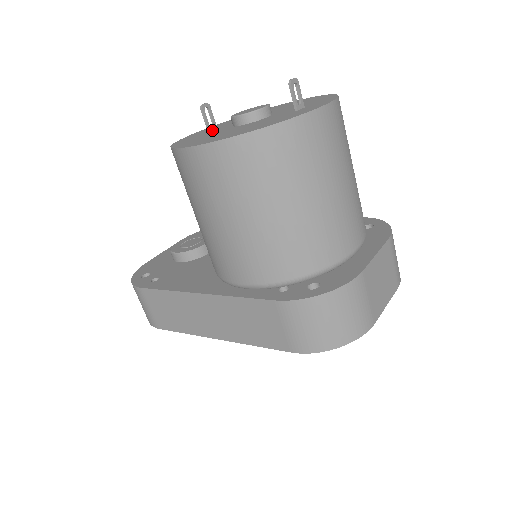
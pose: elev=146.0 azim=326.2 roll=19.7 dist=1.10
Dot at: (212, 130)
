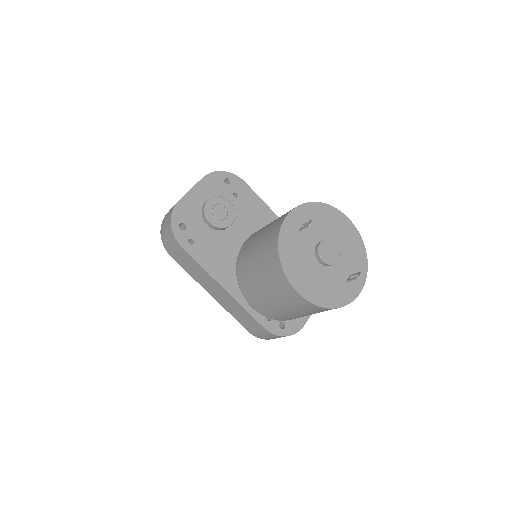
Dot at: (302, 236)
